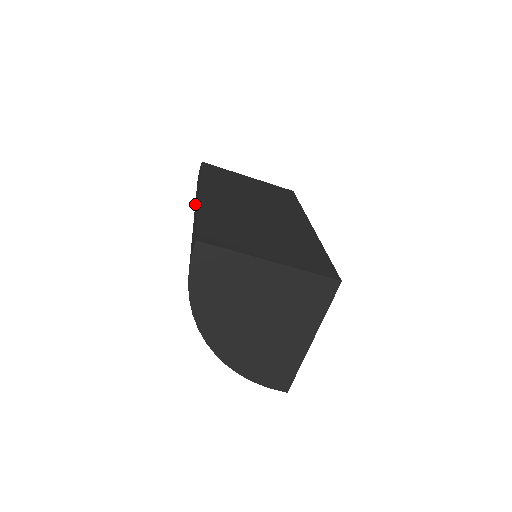
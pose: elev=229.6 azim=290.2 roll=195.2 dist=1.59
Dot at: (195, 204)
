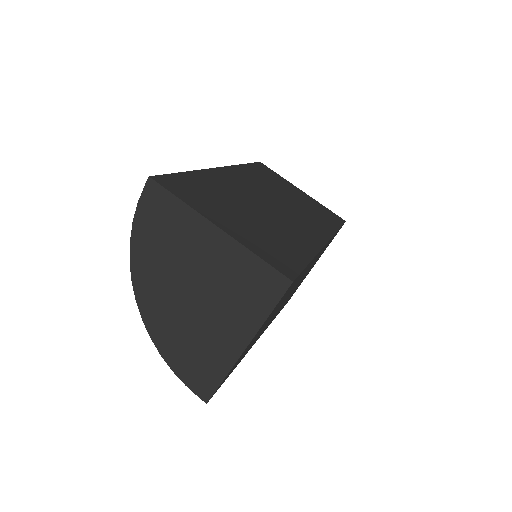
Dot at: occluded
